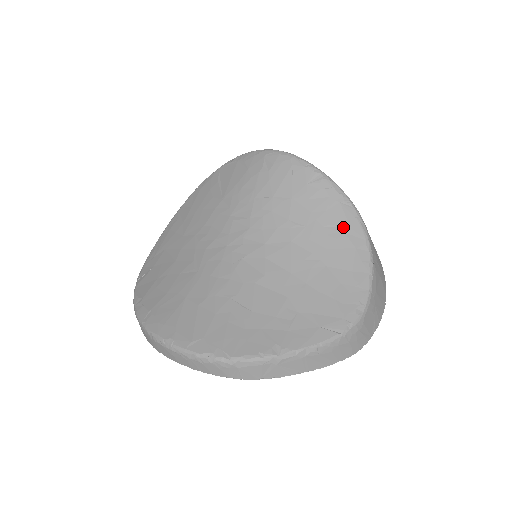
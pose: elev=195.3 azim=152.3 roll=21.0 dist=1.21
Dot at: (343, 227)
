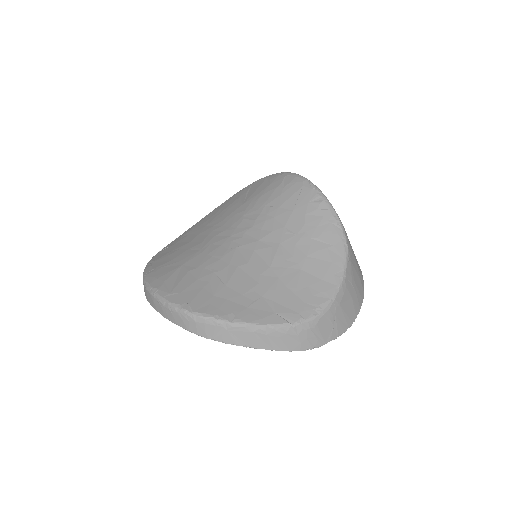
Dot at: (327, 243)
